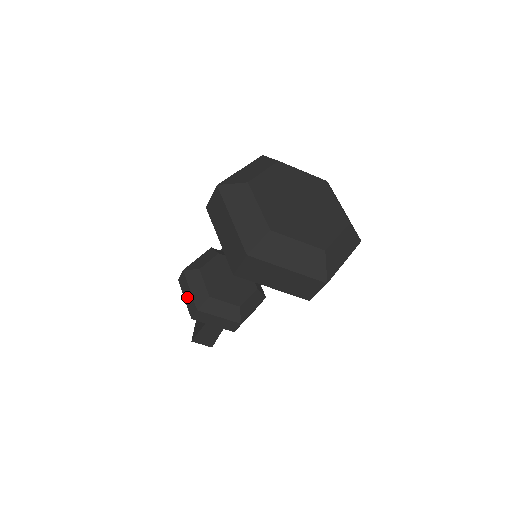
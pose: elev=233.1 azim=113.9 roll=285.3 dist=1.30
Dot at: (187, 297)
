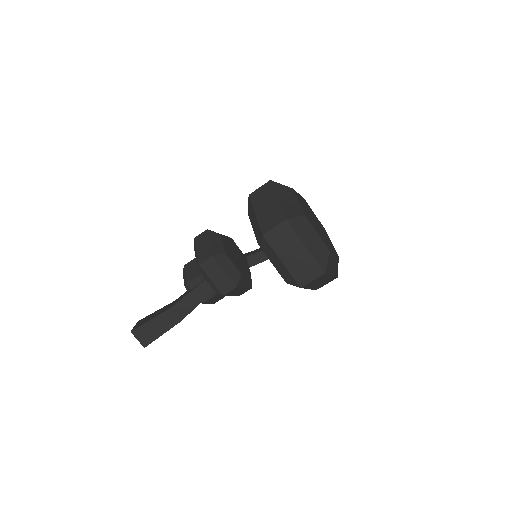
Dot at: (202, 248)
